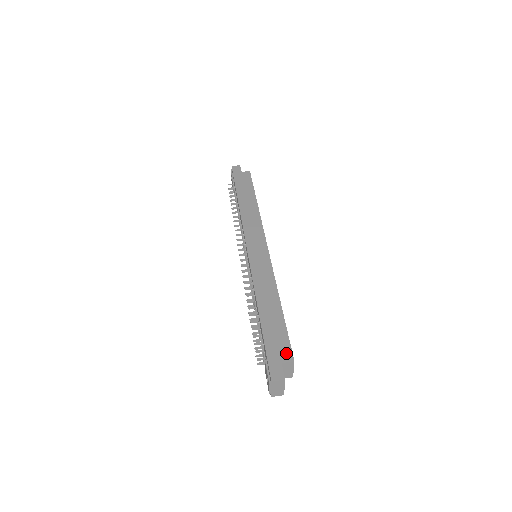
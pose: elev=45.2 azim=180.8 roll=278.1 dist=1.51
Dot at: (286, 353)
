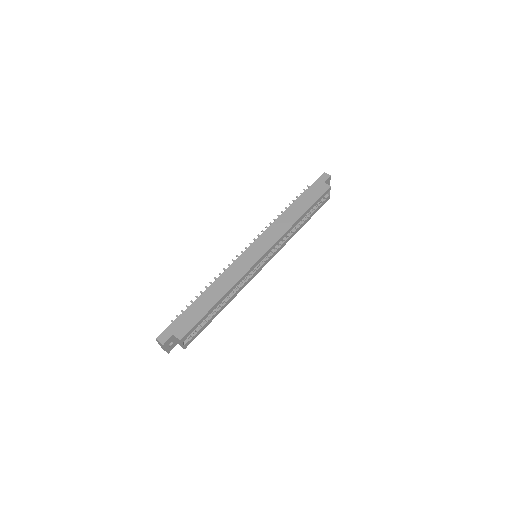
Dot at: (182, 332)
